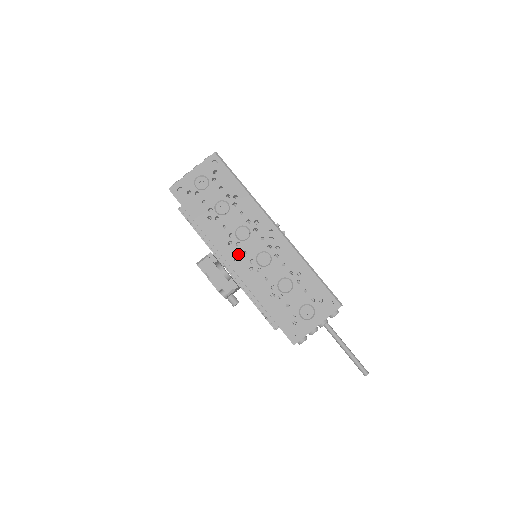
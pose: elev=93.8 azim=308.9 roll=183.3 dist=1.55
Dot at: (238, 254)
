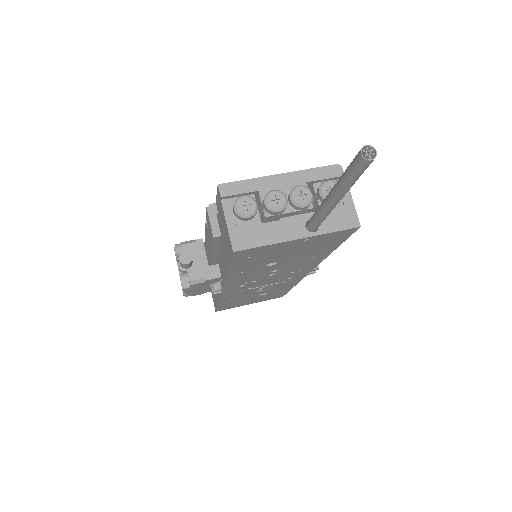
Dot at: occluded
